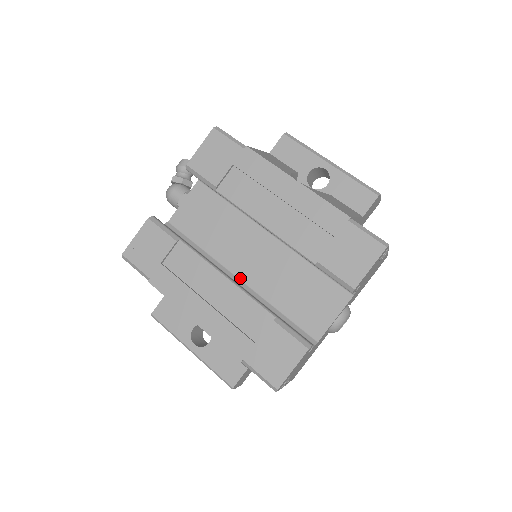
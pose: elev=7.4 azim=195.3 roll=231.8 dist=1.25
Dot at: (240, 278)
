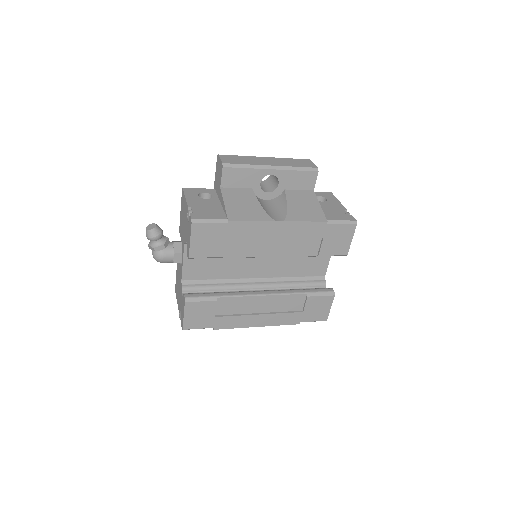
Dot at: (258, 278)
